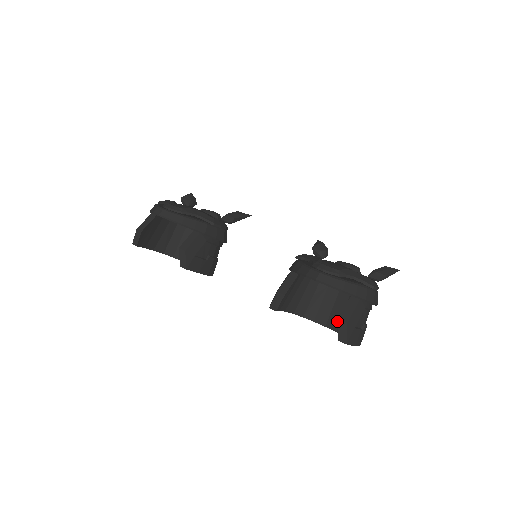
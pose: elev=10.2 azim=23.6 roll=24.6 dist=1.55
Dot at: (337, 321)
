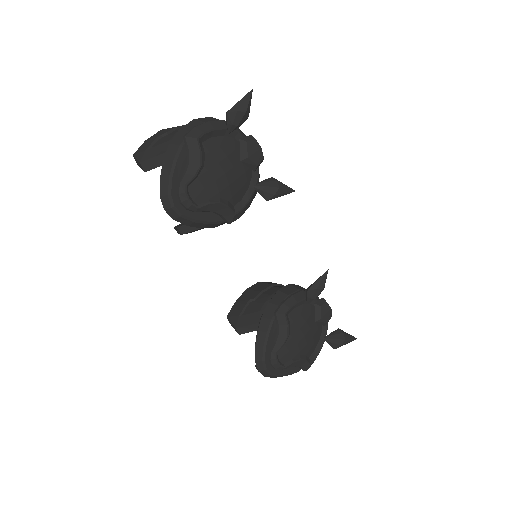
Dot at: occluded
